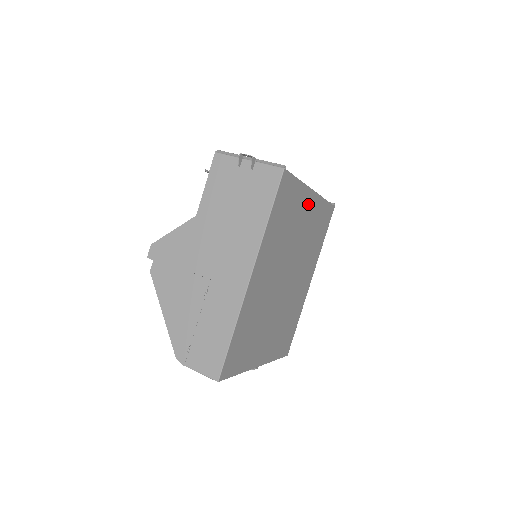
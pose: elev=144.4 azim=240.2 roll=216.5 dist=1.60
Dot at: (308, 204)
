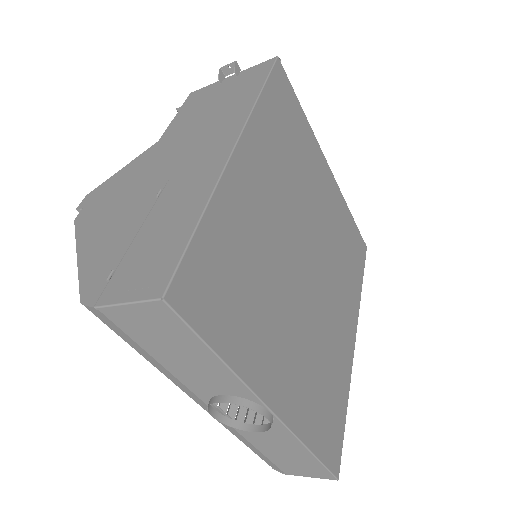
Dot at: (324, 175)
